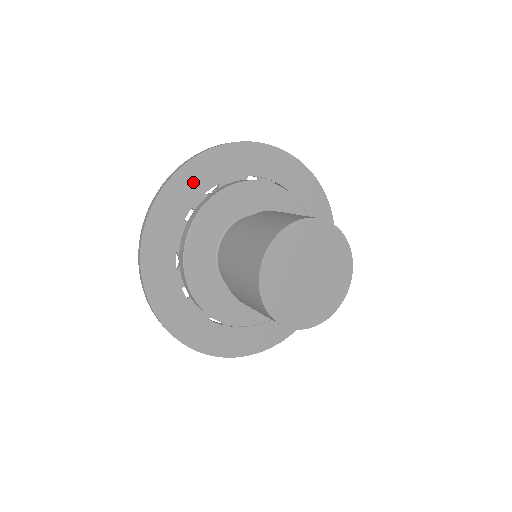
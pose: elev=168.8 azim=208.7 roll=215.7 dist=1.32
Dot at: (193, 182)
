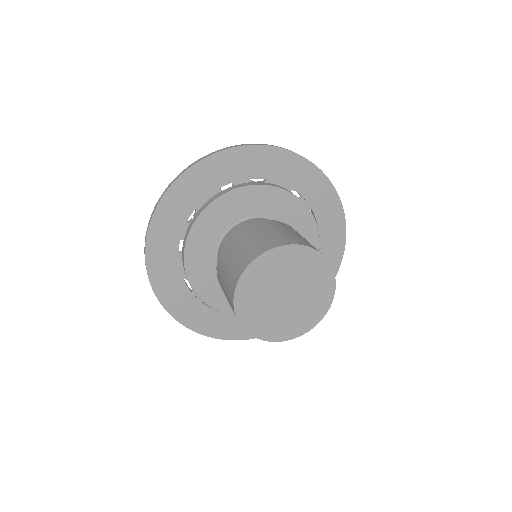
Dot at: (247, 163)
